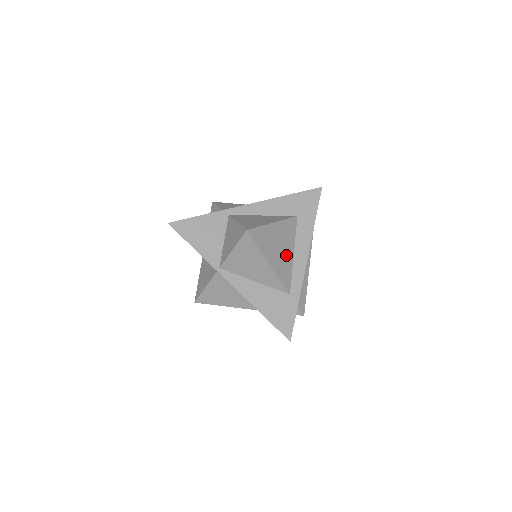
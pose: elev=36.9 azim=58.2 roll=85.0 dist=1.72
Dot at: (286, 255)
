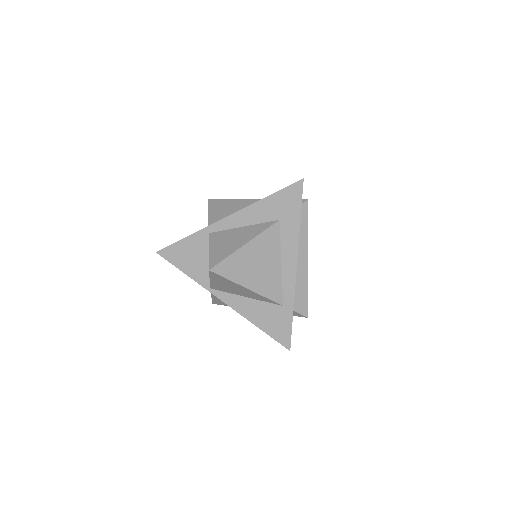
Dot at: (270, 269)
